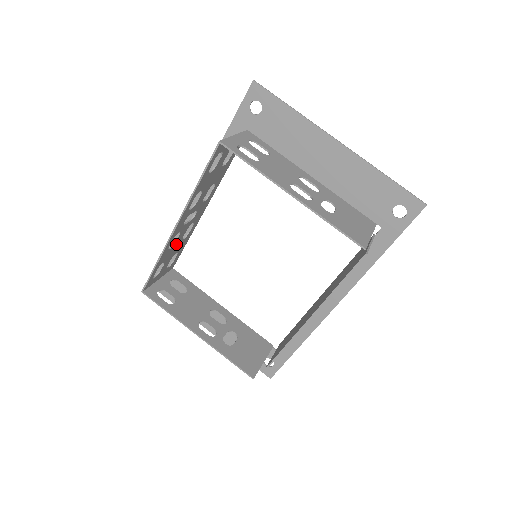
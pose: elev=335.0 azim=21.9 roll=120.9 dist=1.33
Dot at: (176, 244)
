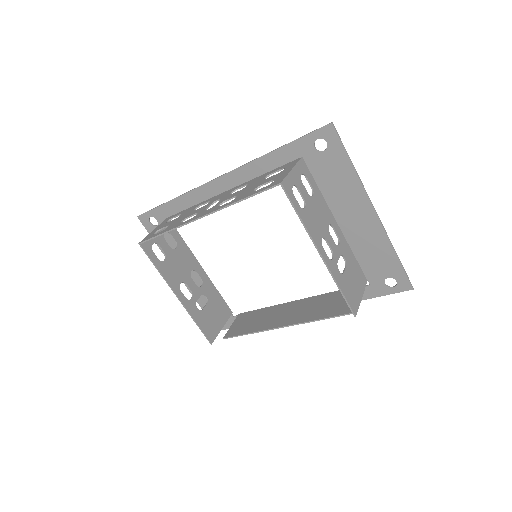
Dot at: occluded
